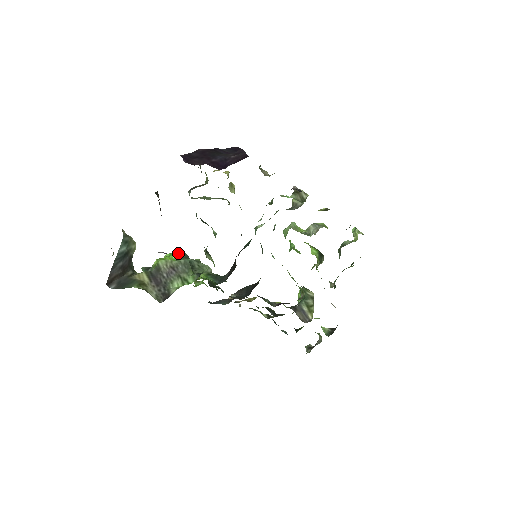
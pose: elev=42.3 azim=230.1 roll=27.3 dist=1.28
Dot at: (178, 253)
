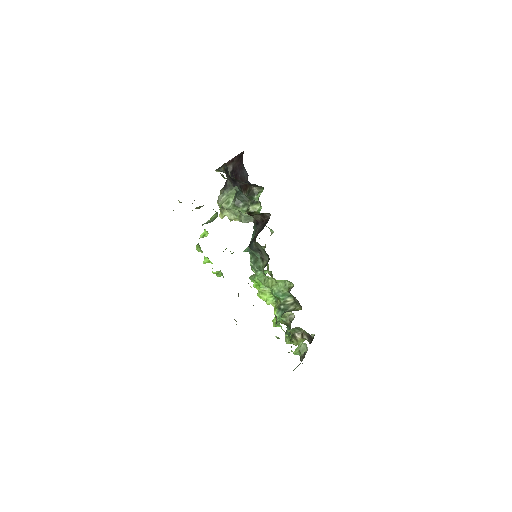
Dot at: occluded
